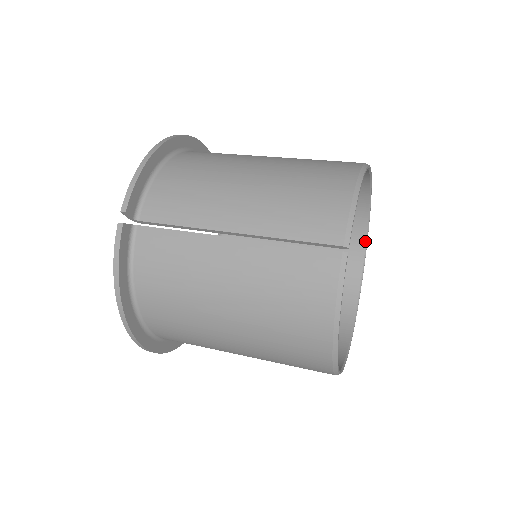
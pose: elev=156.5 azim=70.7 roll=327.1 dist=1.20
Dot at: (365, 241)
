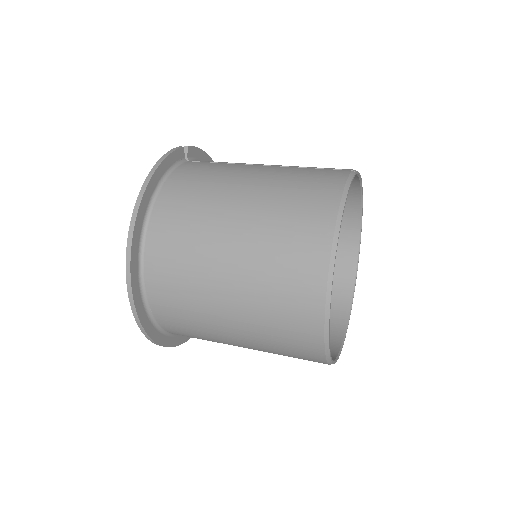
Dot at: (347, 320)
